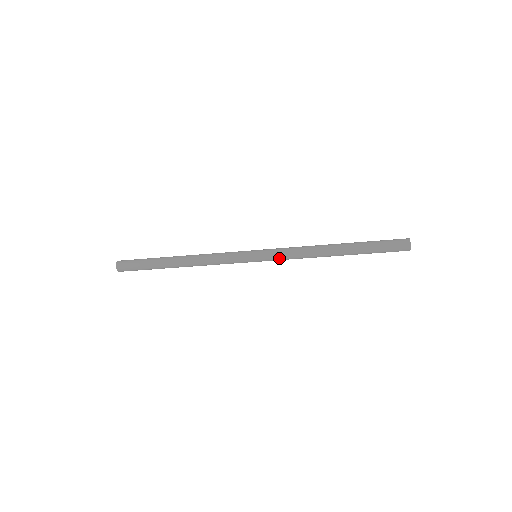
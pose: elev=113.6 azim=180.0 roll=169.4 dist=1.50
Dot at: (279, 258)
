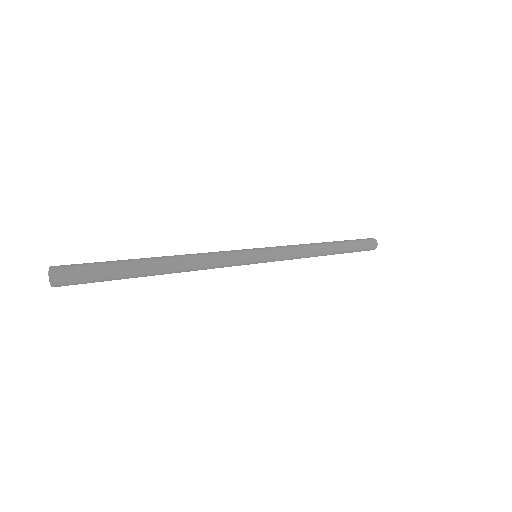
Dot at: occluded
